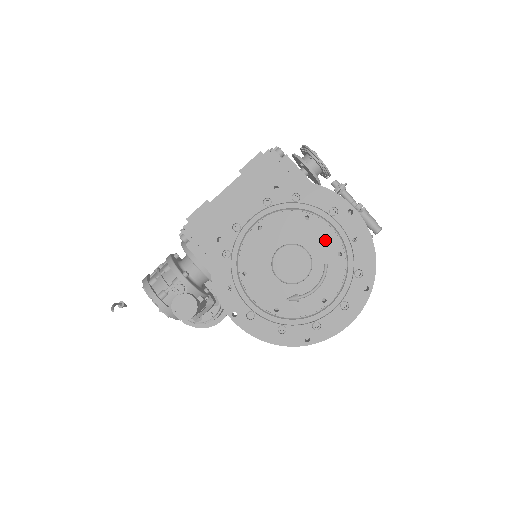
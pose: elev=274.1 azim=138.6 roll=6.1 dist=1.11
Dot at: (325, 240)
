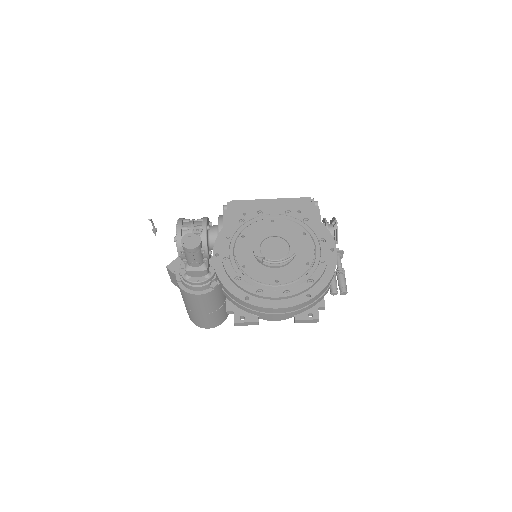
Dot at: (305, 251)
